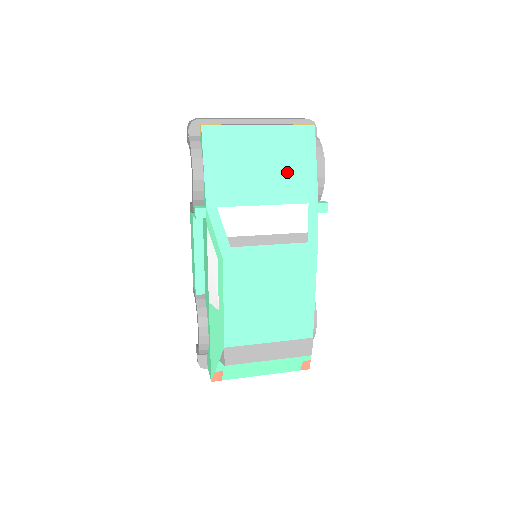
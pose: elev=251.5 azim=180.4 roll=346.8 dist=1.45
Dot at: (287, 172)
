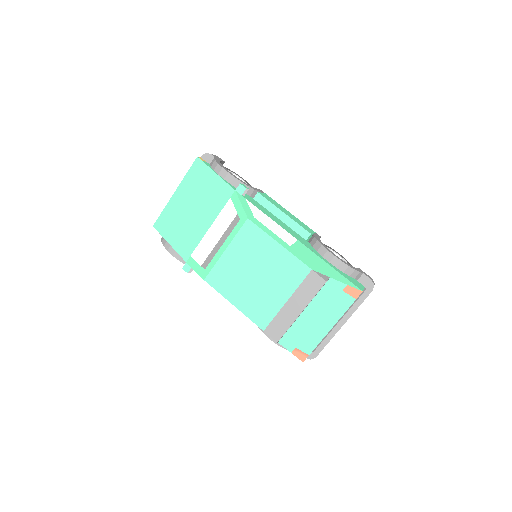
Dot at: (206, 196)
